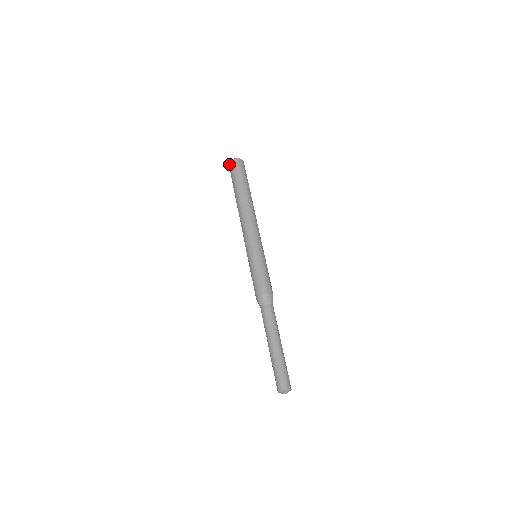
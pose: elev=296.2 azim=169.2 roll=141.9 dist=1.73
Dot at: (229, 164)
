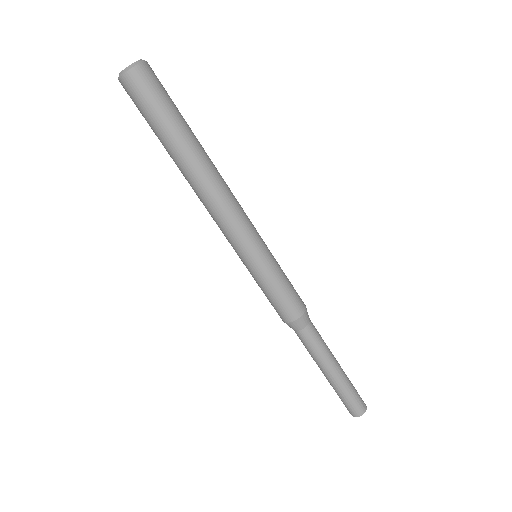
Dot at: occluded
